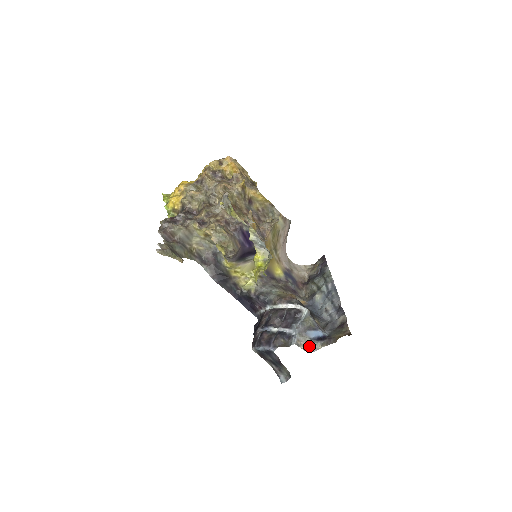
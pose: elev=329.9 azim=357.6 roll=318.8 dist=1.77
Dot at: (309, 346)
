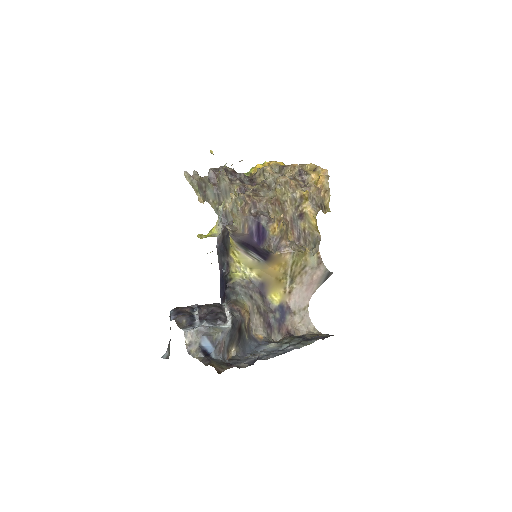
Dot at: (192, 347)
